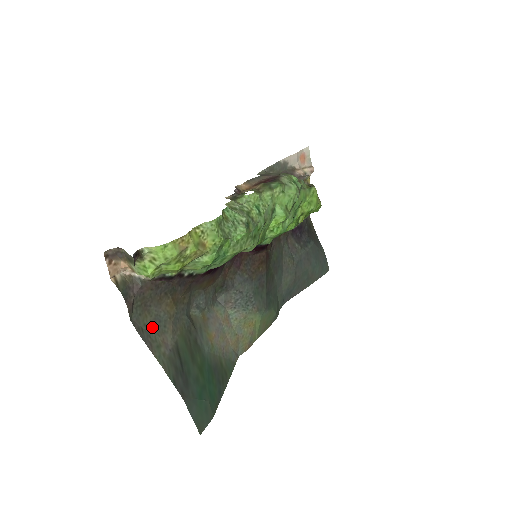
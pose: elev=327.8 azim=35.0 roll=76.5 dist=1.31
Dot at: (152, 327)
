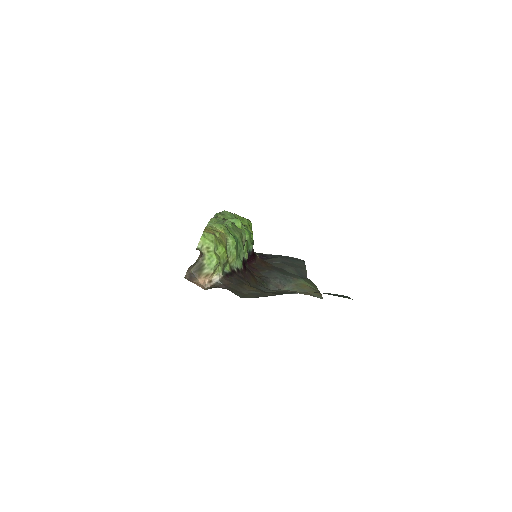
Dot at: (256, 296)
